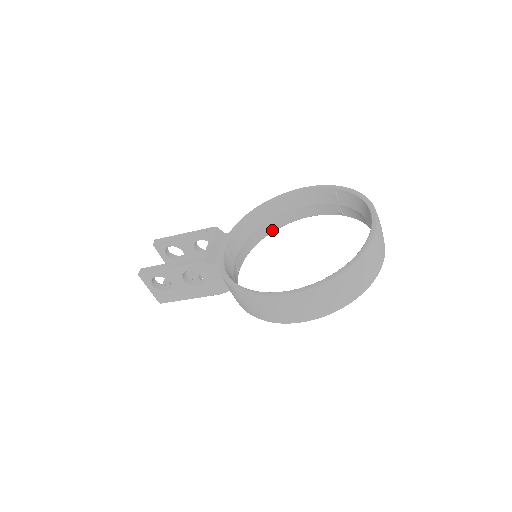
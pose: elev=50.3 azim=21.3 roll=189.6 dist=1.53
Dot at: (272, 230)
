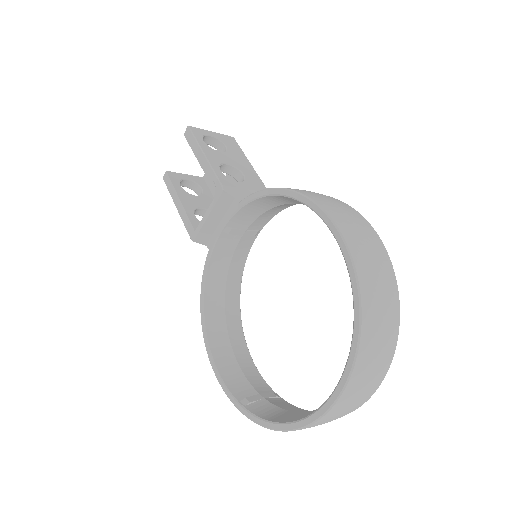
Dot at: occluded
